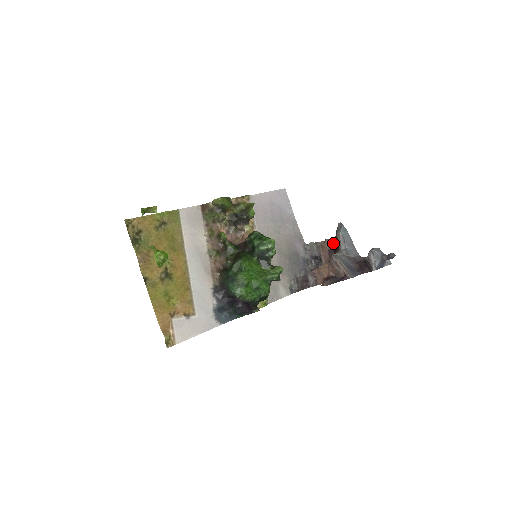
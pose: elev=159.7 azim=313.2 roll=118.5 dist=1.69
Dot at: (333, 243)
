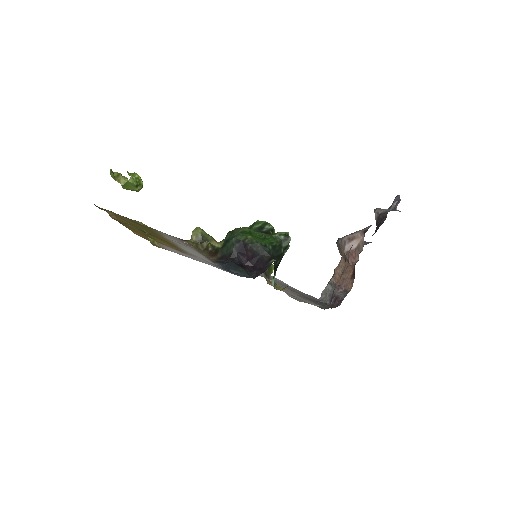
Dot at: (343, 262)
